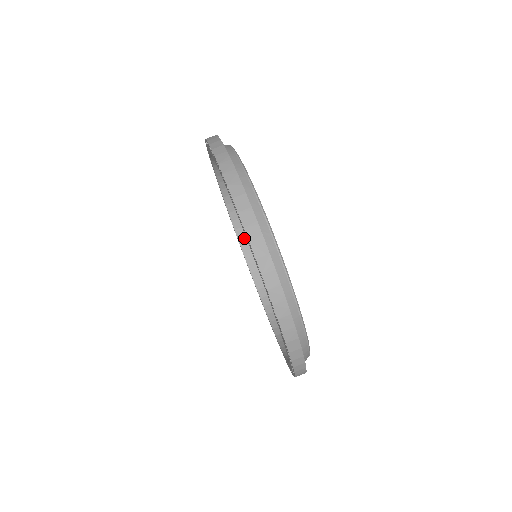
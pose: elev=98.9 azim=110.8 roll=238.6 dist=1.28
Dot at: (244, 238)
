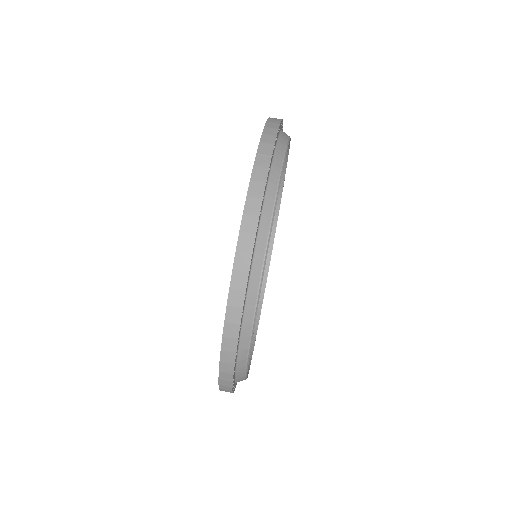
Dot at: occluded
